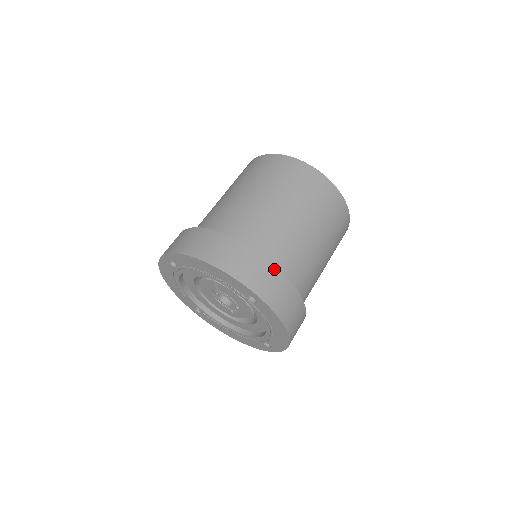
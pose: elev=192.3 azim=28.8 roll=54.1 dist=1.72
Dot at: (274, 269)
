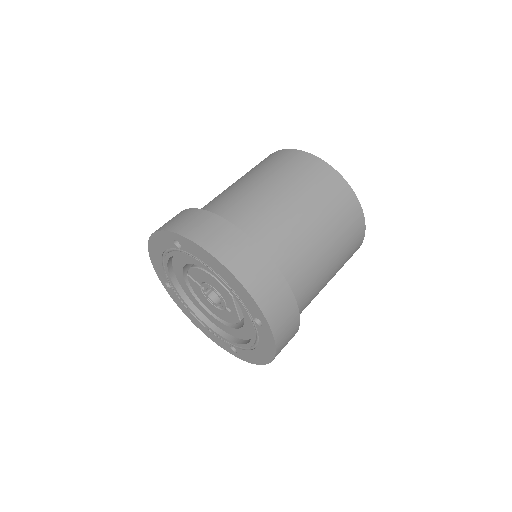
Dot at: (195, 211)
